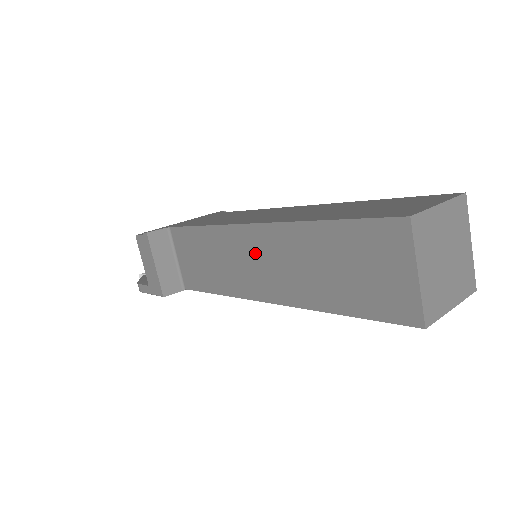
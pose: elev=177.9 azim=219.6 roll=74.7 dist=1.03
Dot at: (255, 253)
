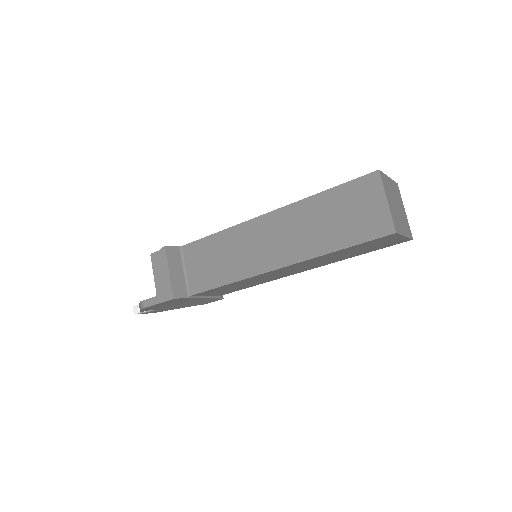
Dot at: (267, 234)
